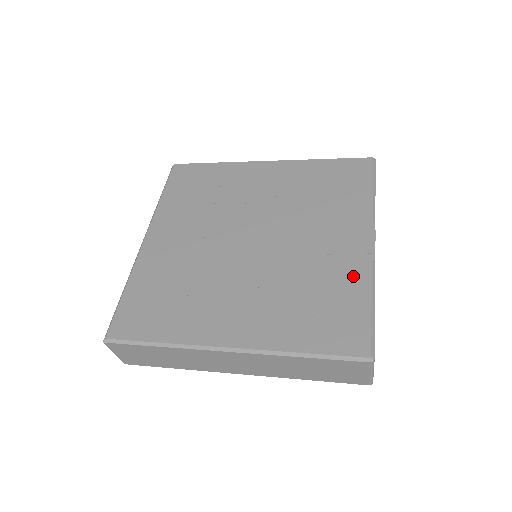
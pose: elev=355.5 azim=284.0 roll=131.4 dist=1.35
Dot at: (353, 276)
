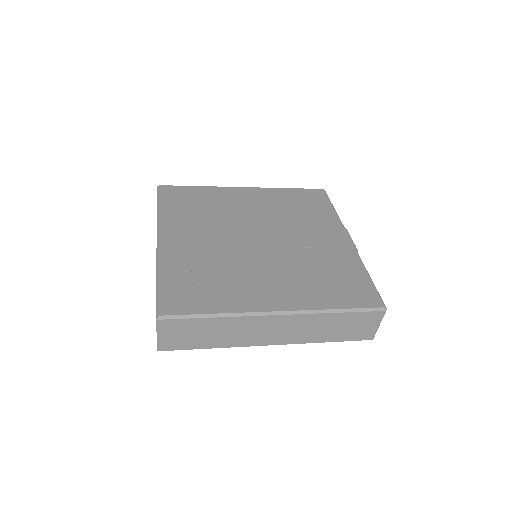
Dot at: (348, 260)
